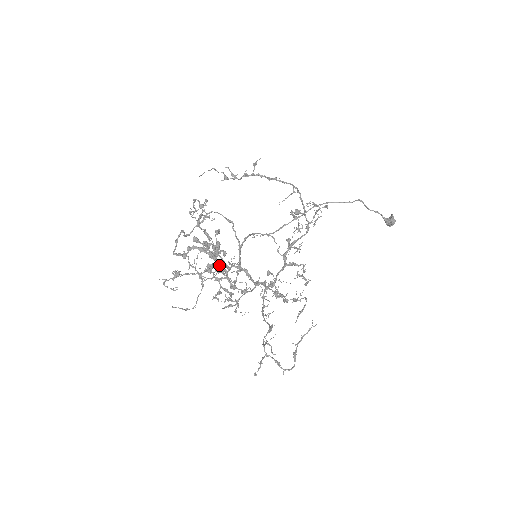
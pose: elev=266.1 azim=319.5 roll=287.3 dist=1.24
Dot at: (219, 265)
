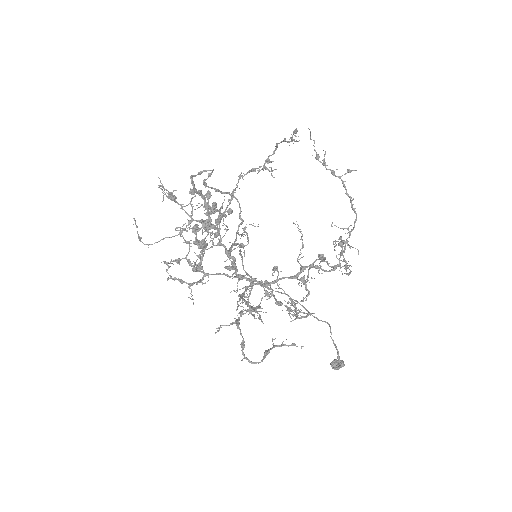
Dot at: (206, 236)
